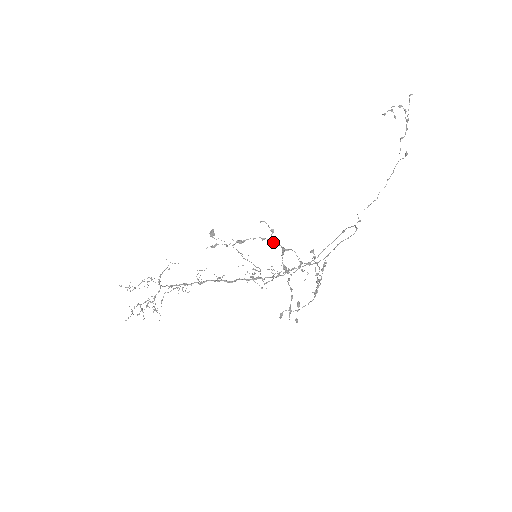
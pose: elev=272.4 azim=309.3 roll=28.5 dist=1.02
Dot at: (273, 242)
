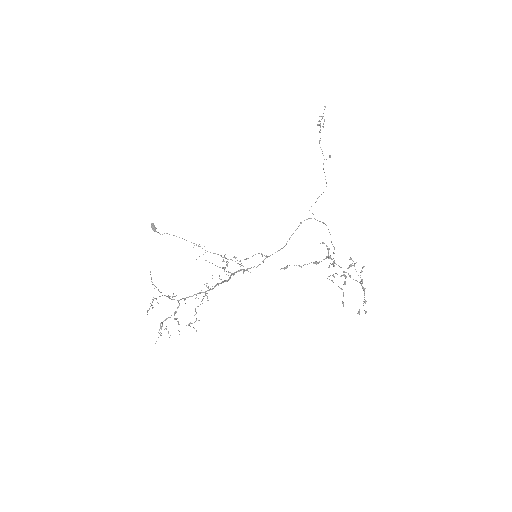
Dot at: (330, 257)
